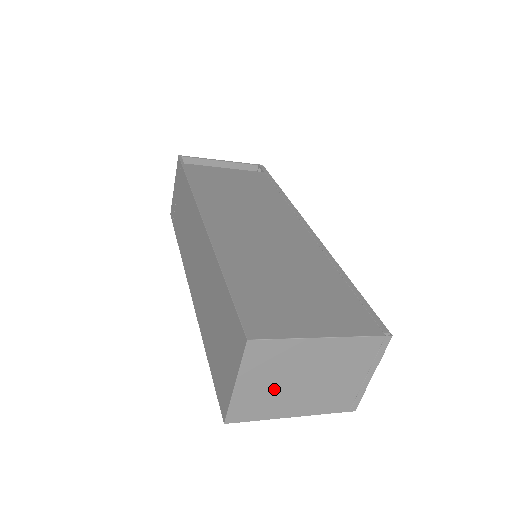
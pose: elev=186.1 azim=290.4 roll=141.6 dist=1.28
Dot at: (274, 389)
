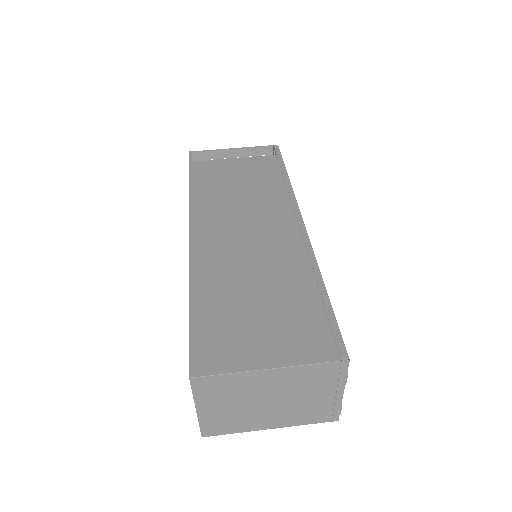
Dot at: (238, 410)
